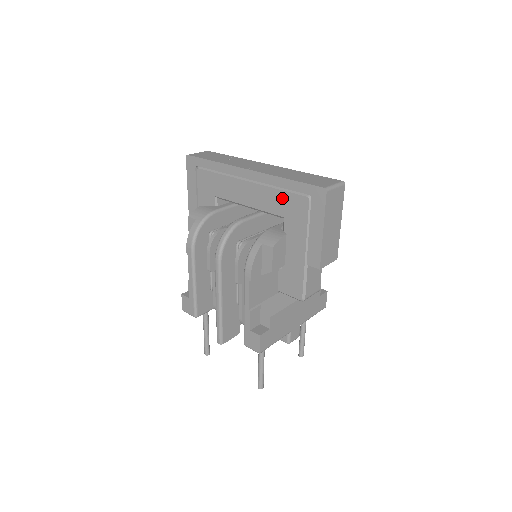
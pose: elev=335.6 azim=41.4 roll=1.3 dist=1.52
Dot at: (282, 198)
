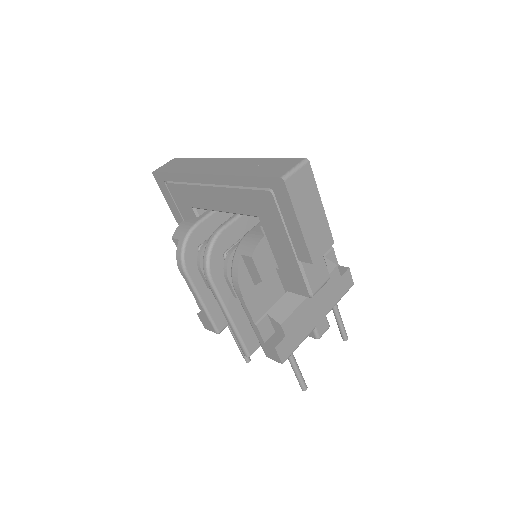
Dot at: (248, 197)
